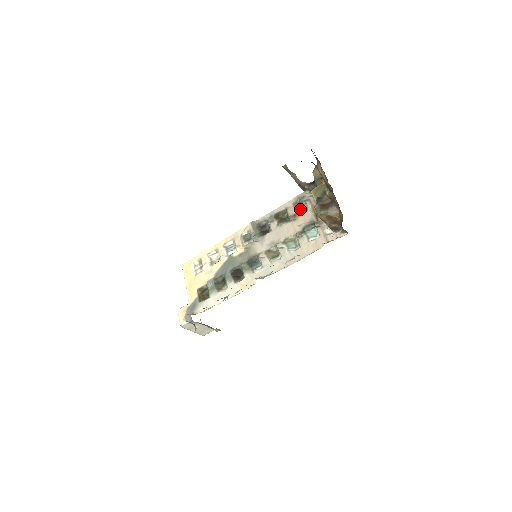
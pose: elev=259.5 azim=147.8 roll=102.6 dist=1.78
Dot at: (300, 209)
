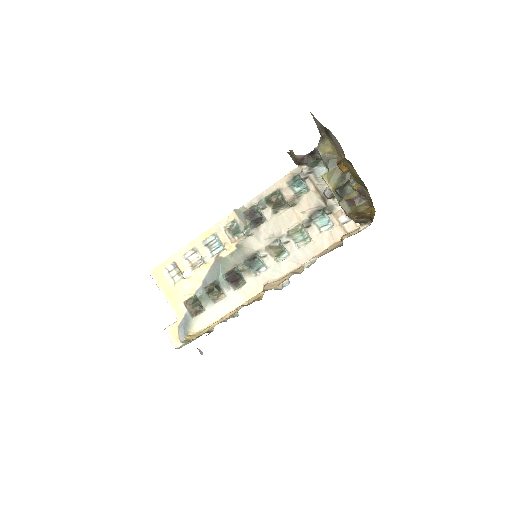
Dot at: (298, 190)
